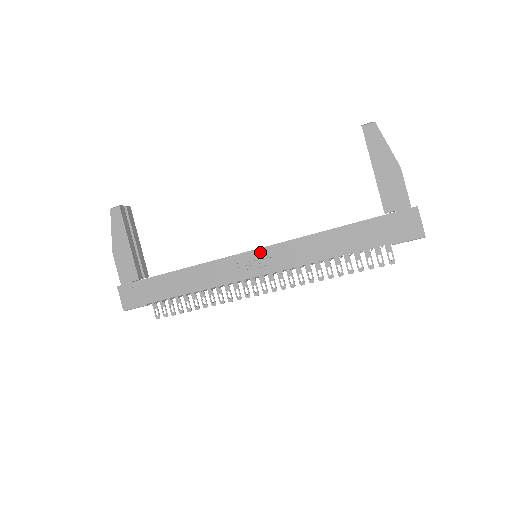
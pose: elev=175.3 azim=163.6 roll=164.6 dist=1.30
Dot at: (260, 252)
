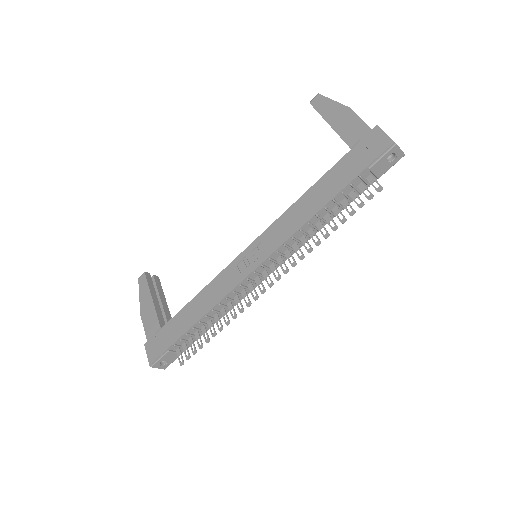
Dot at: (254, 245)
